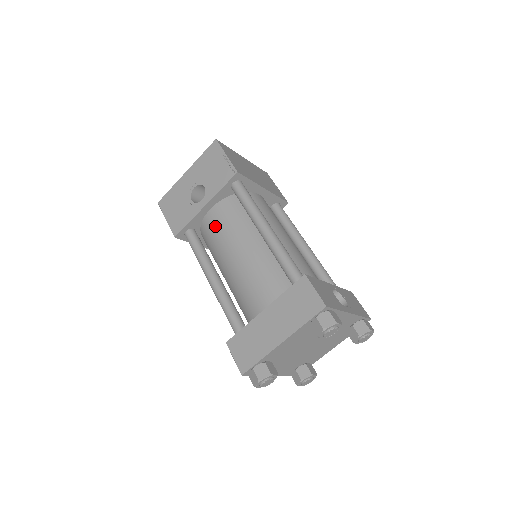
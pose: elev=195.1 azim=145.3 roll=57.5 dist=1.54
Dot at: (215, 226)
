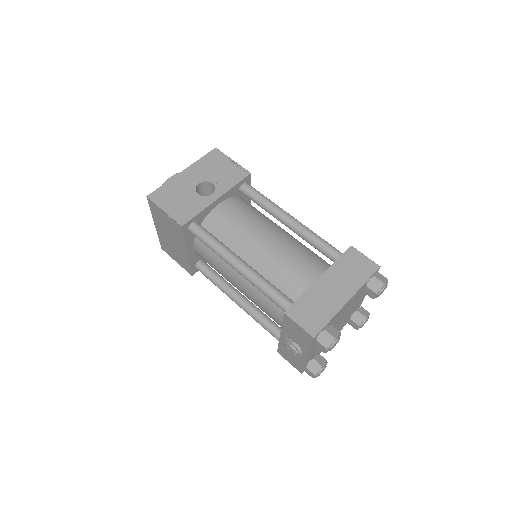
Dot at: (229, 218)
